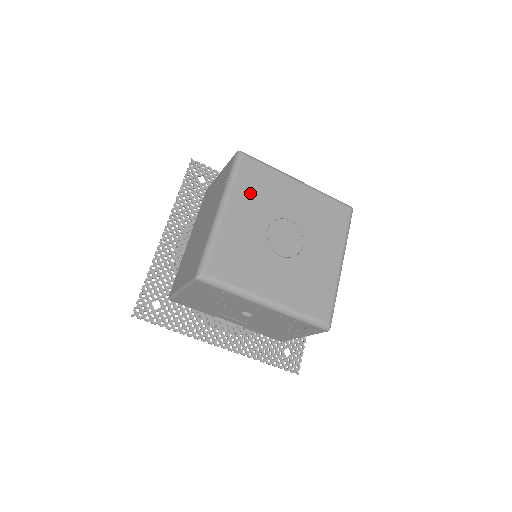
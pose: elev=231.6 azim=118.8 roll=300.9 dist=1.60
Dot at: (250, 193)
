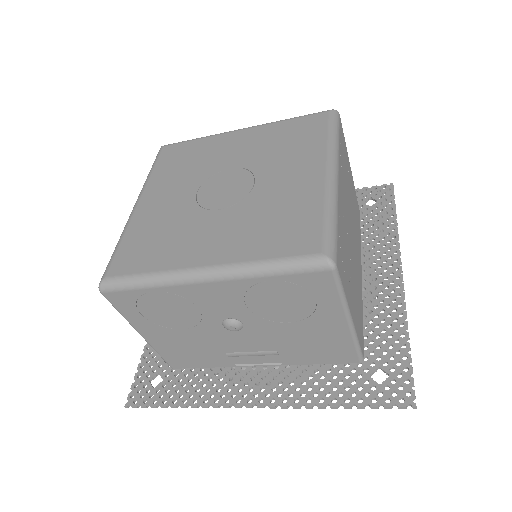
Dot at: (171, 172)
